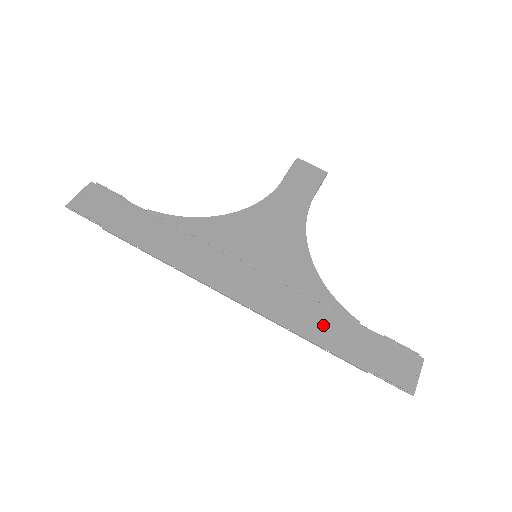
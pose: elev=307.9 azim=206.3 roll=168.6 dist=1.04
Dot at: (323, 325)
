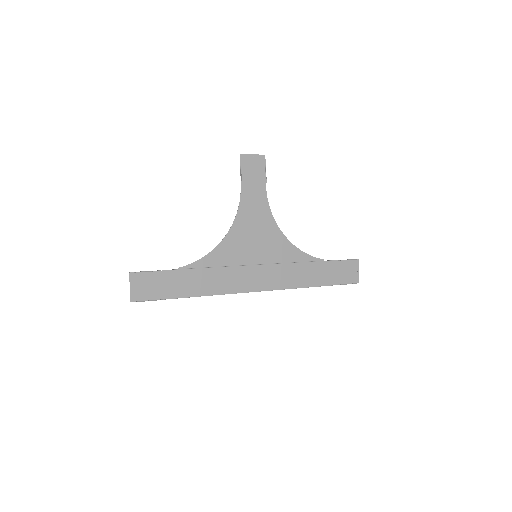
Dot at: (308, 275)
